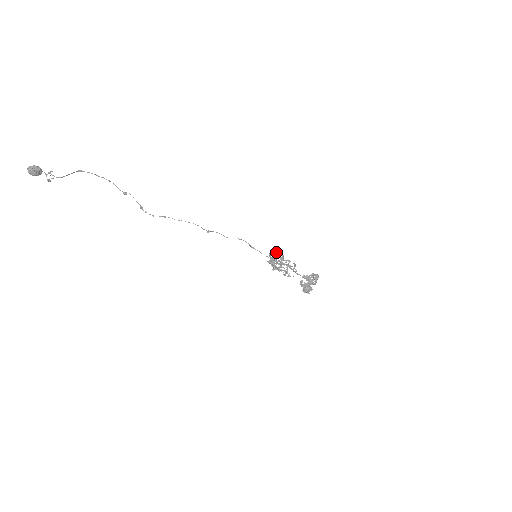
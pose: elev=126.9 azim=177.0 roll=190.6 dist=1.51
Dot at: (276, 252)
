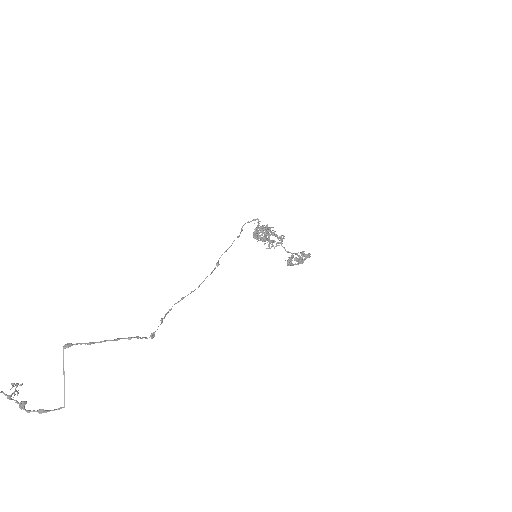
Dot at: (269, 231)
